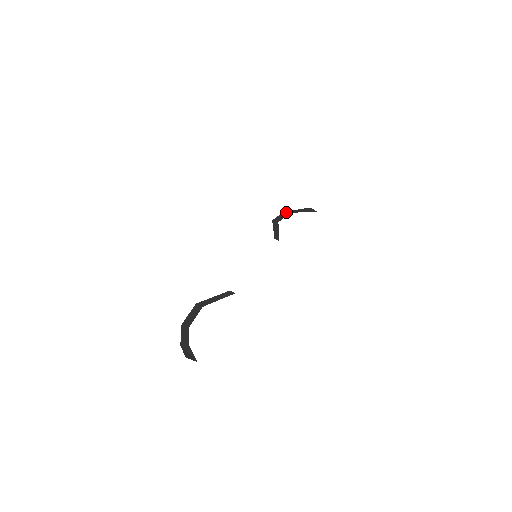
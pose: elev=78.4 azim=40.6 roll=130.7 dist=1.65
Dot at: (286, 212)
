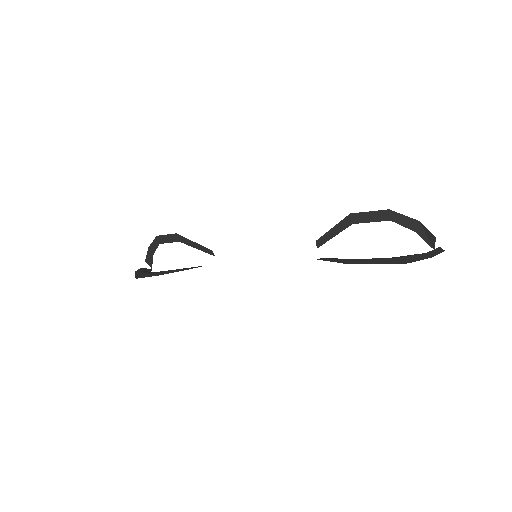
Dot at: (392, 213)
